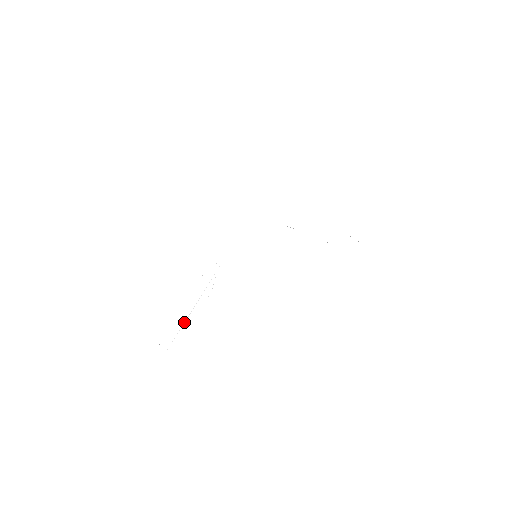
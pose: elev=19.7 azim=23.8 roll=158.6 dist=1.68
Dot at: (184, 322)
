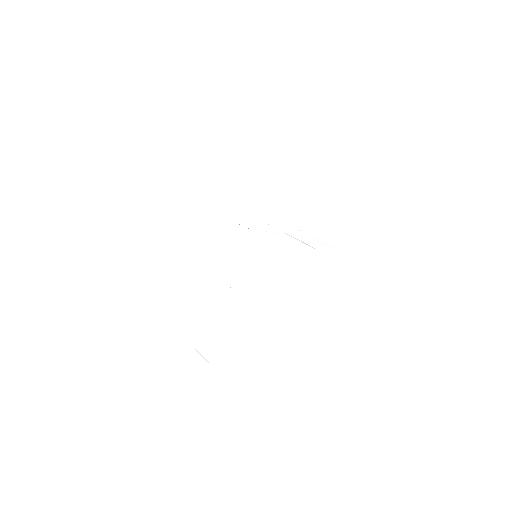
Dot at: occluded
